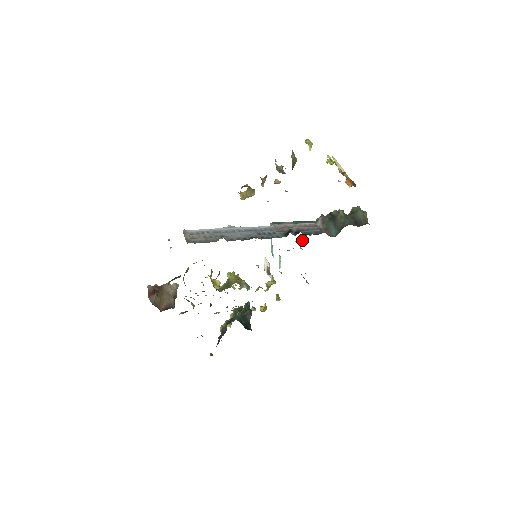
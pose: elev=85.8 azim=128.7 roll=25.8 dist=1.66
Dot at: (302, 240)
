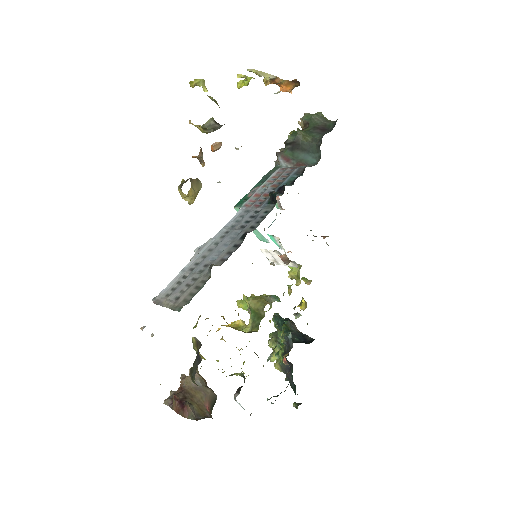
Dot at: (277, 199)
